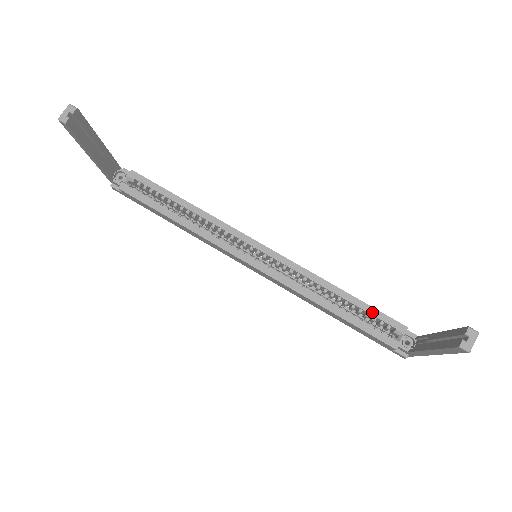
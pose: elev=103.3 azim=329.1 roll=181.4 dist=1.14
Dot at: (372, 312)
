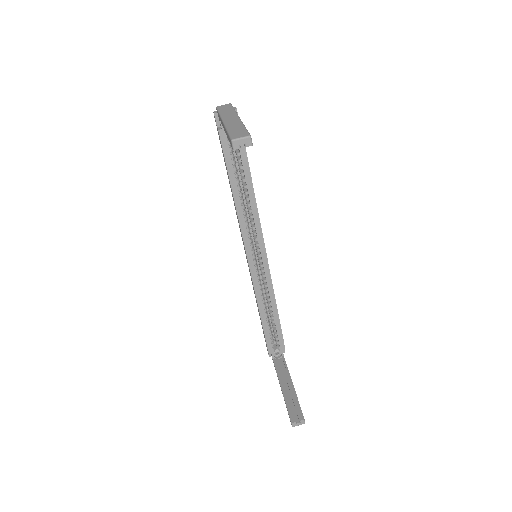
Dot at: (279, 332)
